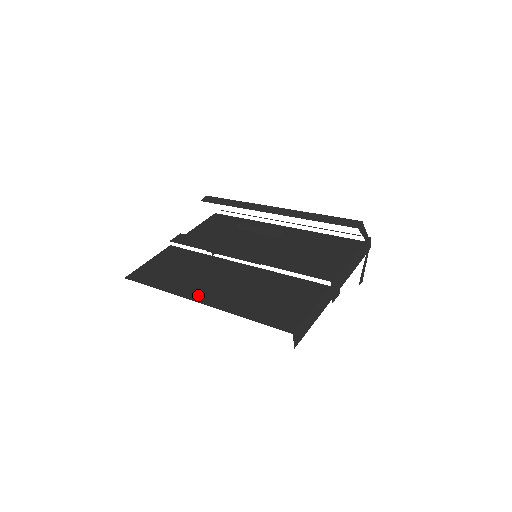
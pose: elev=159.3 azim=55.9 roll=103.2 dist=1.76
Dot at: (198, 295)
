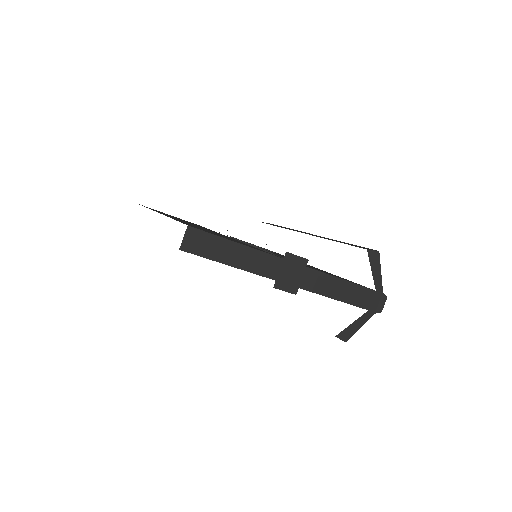
Dot at: occluded
